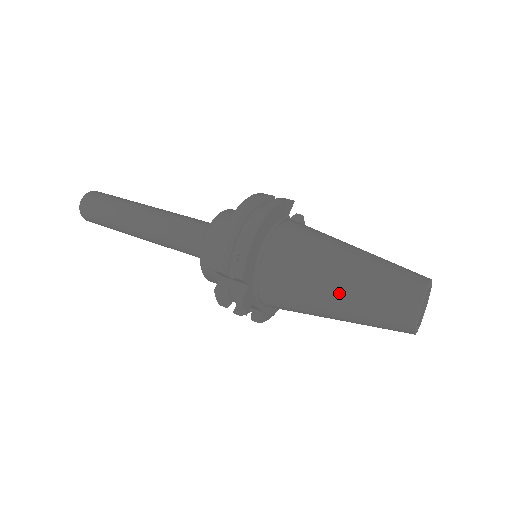
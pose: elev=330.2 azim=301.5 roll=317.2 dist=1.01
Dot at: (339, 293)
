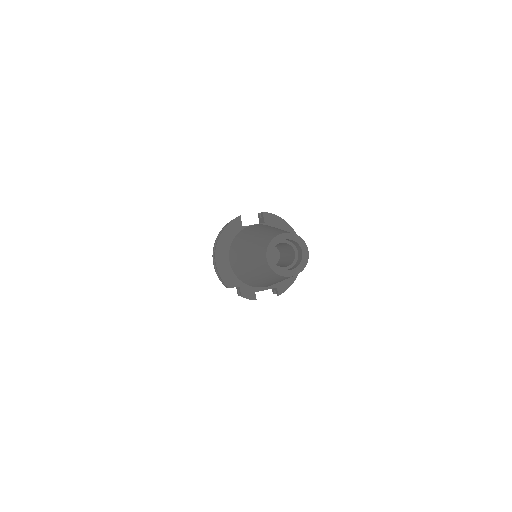
Dot at: (253, 273)
